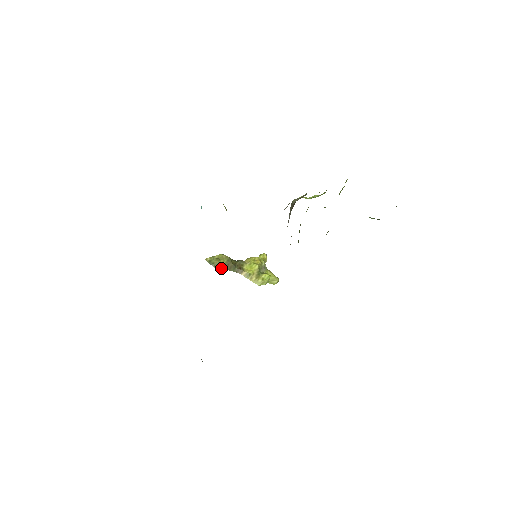
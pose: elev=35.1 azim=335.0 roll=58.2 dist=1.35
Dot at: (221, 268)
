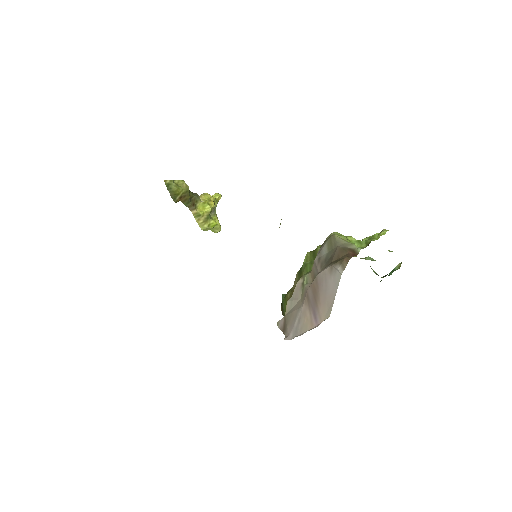
Dot at: (176, 197)
